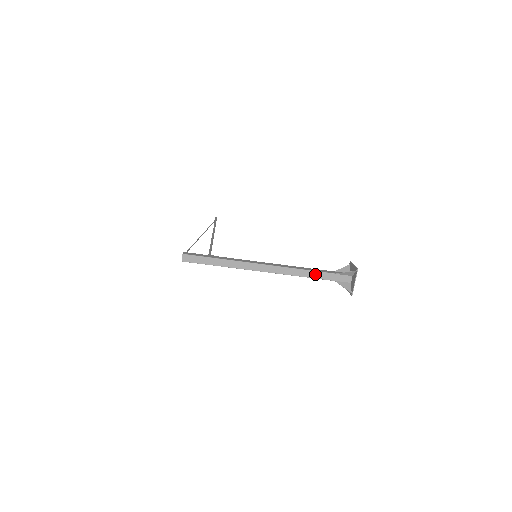
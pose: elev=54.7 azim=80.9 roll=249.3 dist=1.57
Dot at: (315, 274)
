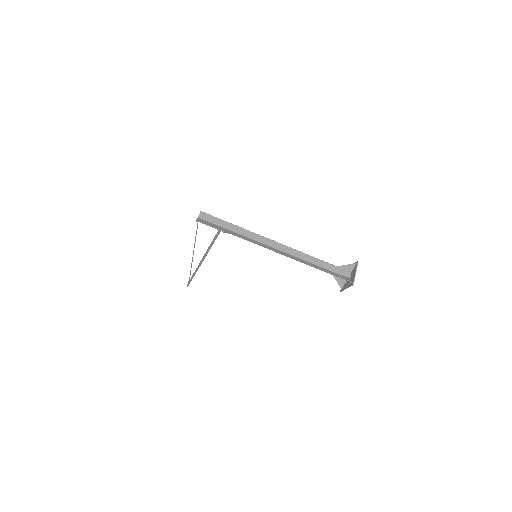
Dot at: (319, 262)
